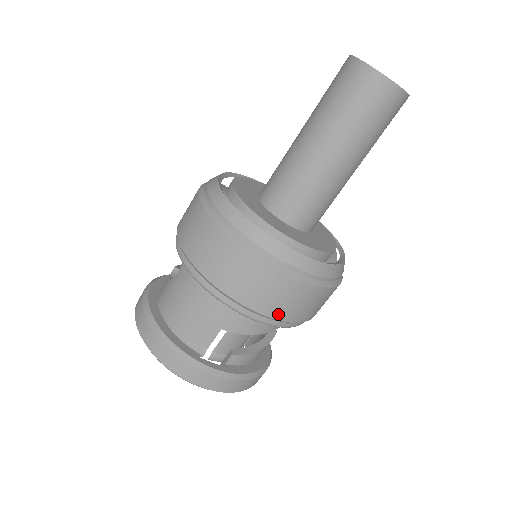
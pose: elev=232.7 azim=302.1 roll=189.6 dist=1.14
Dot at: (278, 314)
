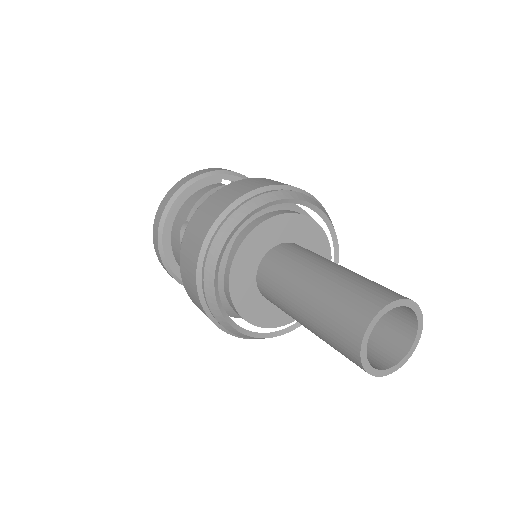
Dot at: occluded
